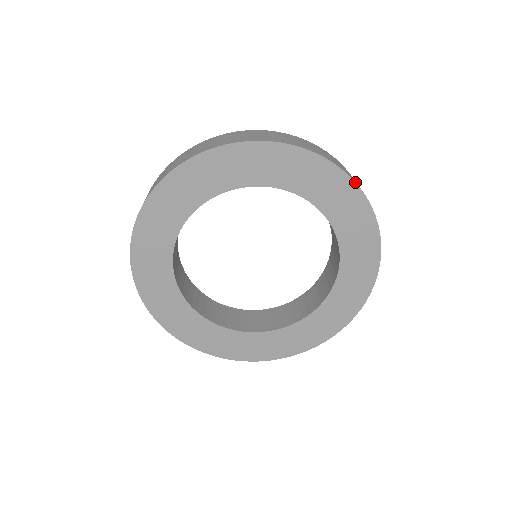
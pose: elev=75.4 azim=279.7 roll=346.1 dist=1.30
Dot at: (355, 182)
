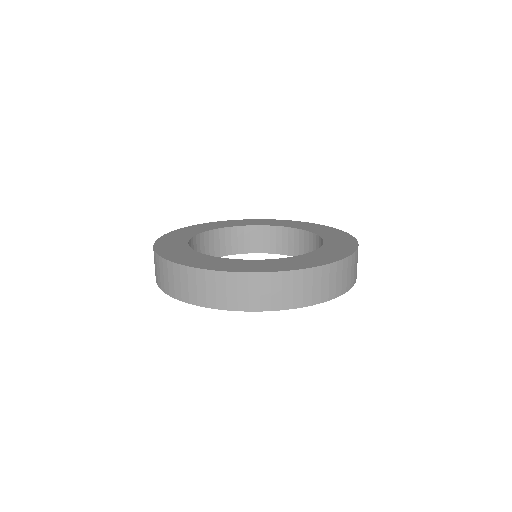
Dot at: (347, 291)
